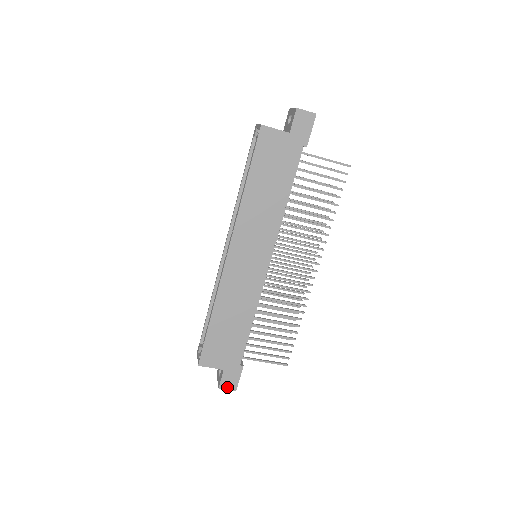
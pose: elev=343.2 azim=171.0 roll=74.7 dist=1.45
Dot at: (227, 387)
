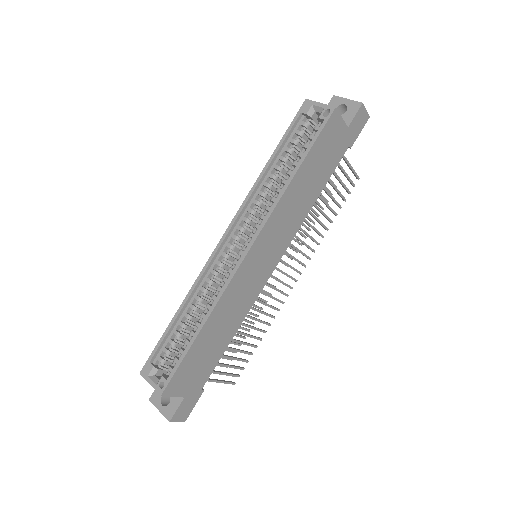
Dot at: (178, 419)
